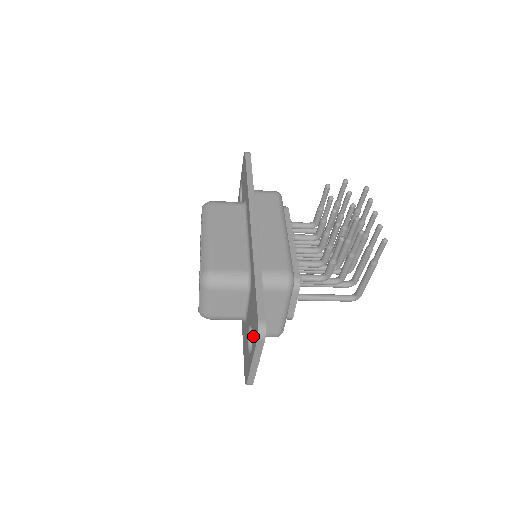
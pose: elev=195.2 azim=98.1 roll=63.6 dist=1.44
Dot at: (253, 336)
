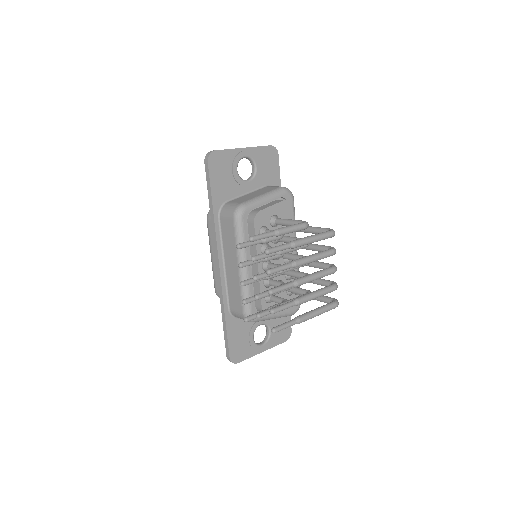
Dot at: occluded
